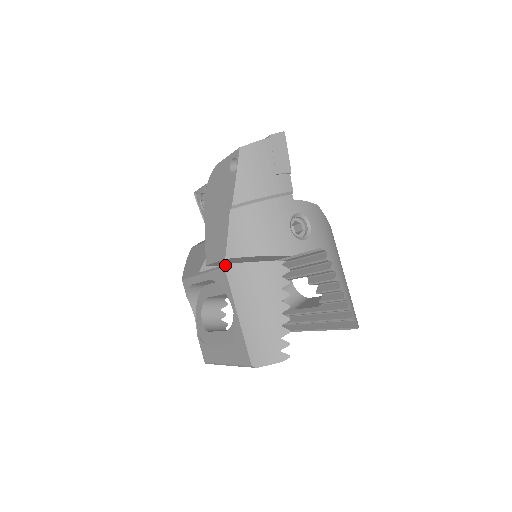
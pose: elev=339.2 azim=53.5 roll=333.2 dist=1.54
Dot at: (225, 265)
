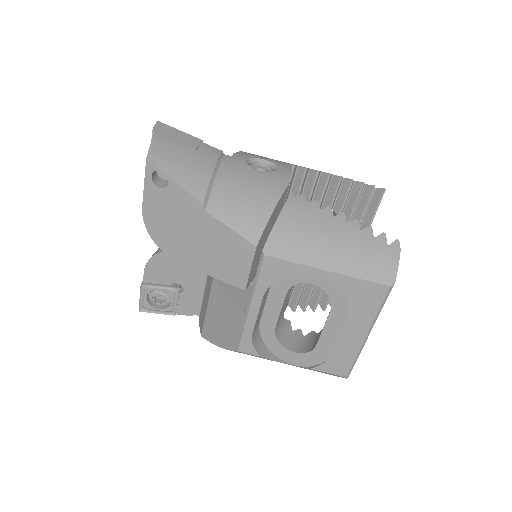
Dot at: (262, 253)
